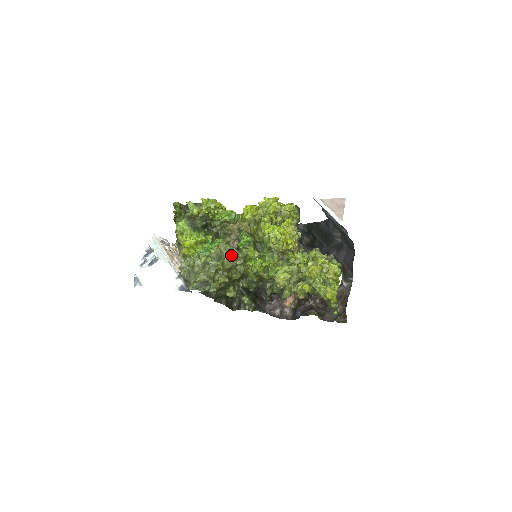
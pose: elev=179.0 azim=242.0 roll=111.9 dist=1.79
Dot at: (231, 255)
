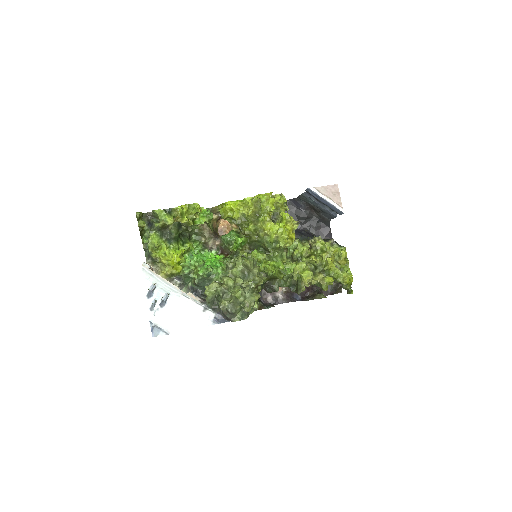
Dot at: (258, 270)
